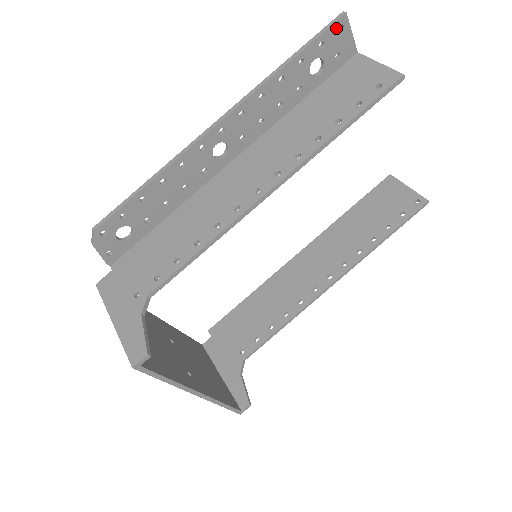
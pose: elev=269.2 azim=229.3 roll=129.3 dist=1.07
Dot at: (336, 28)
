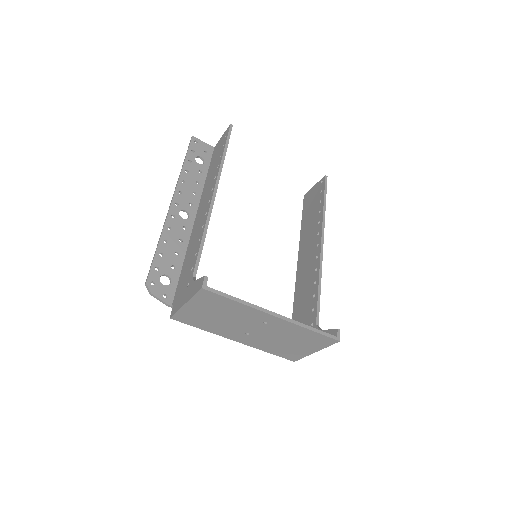
Dot at: (193, 143)
